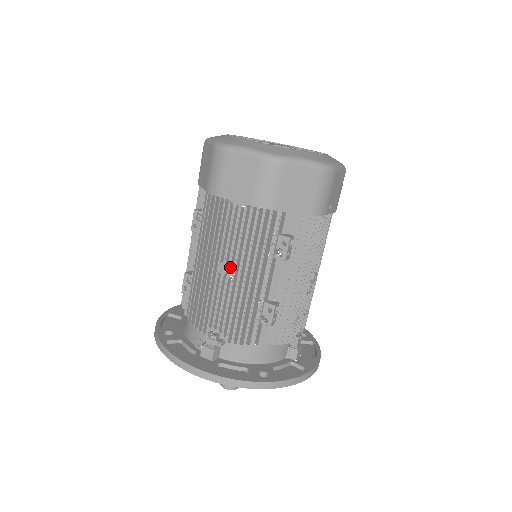
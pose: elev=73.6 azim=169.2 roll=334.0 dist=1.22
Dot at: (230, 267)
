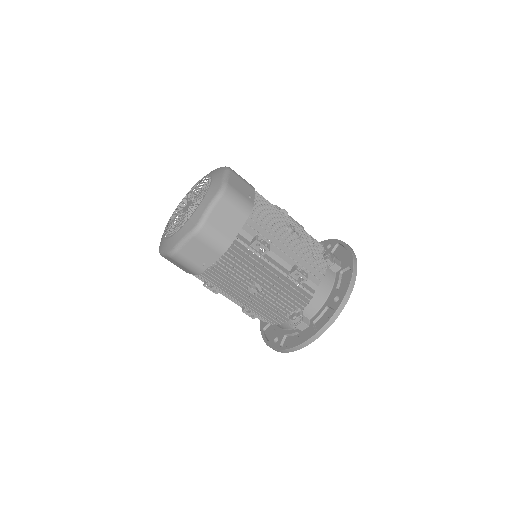
Dot at: (254, 285)
